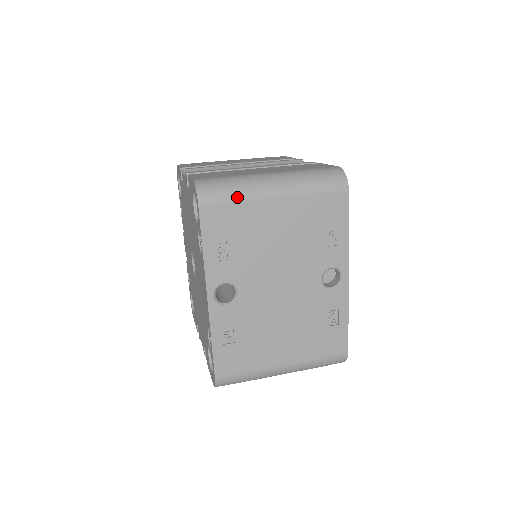
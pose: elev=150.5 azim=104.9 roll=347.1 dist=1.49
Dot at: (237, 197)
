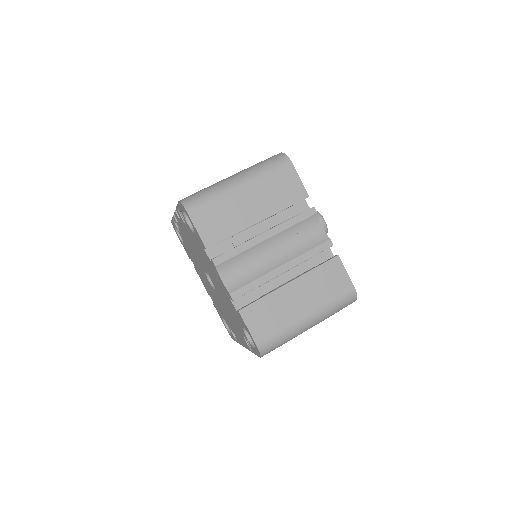
Dot at: occluded
